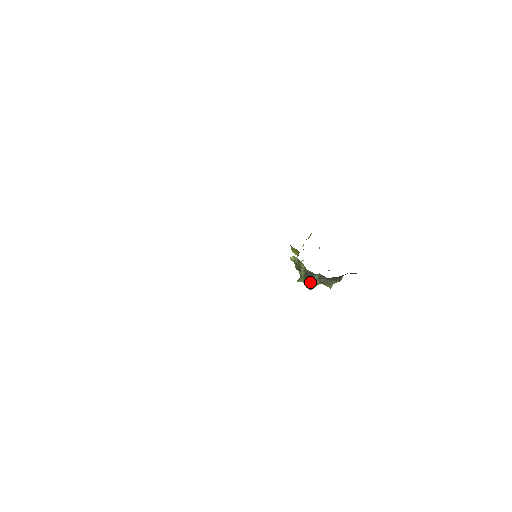
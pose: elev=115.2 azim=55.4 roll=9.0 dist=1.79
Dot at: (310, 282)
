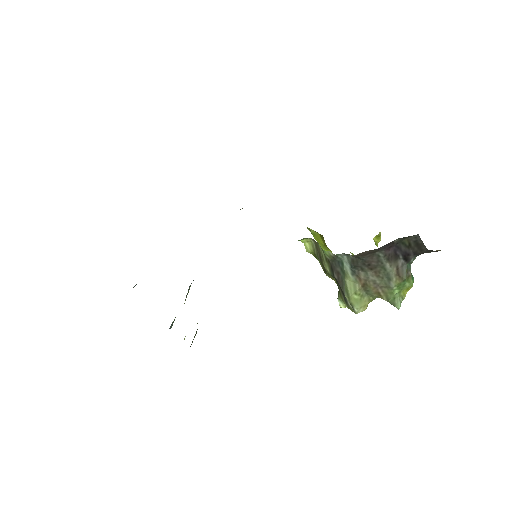
Dot at: (343, 286)
